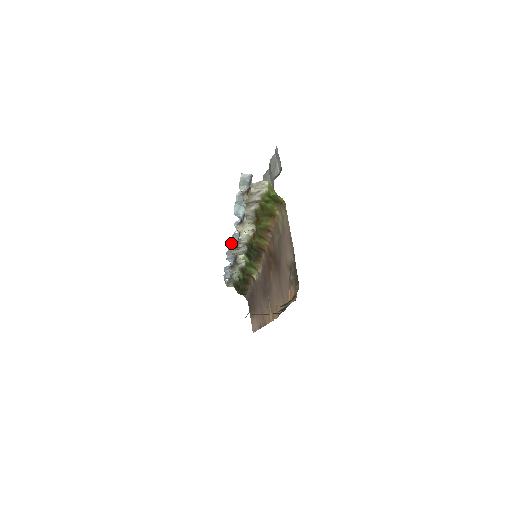
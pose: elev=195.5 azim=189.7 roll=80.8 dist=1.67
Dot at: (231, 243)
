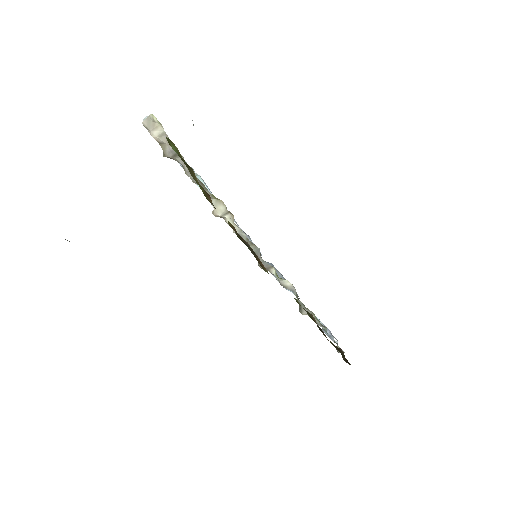
Dot at: occluded
